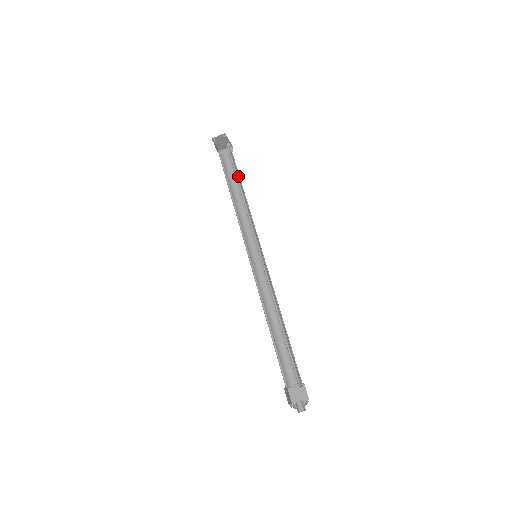
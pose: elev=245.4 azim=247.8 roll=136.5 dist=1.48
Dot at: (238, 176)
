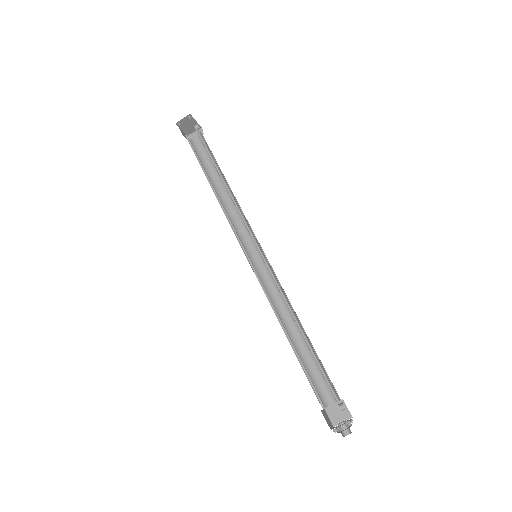
Dot at: occluded
